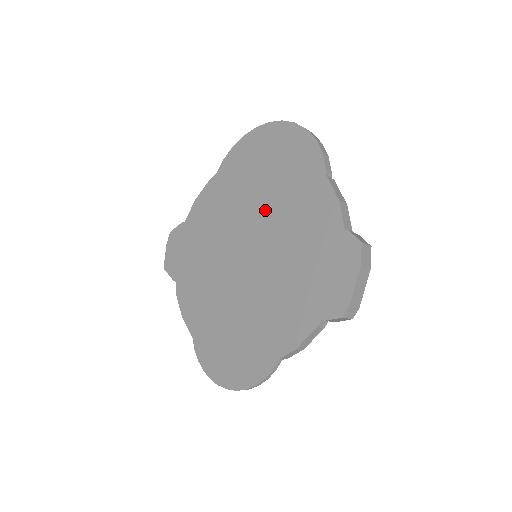
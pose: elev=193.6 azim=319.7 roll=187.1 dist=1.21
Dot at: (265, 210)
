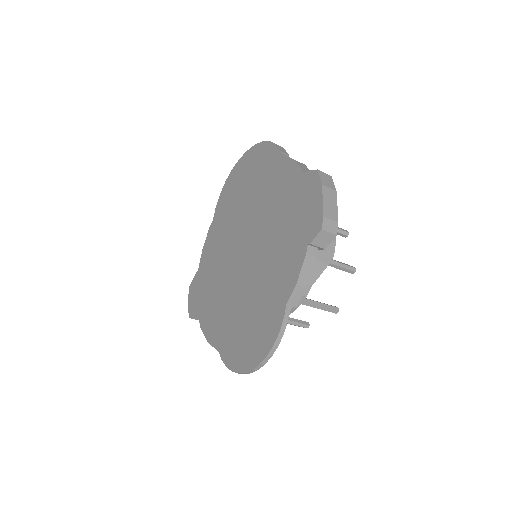
Dot at: (249, 211)
